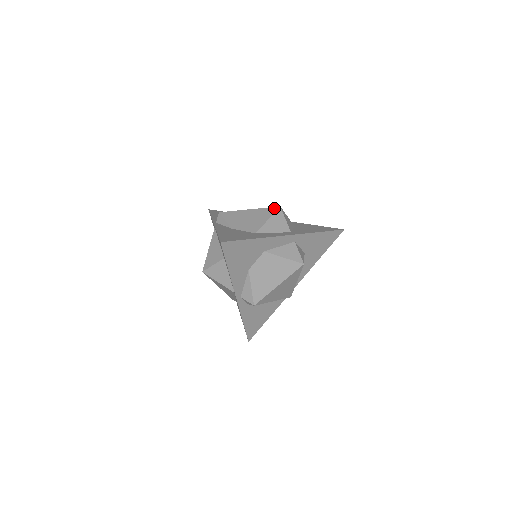
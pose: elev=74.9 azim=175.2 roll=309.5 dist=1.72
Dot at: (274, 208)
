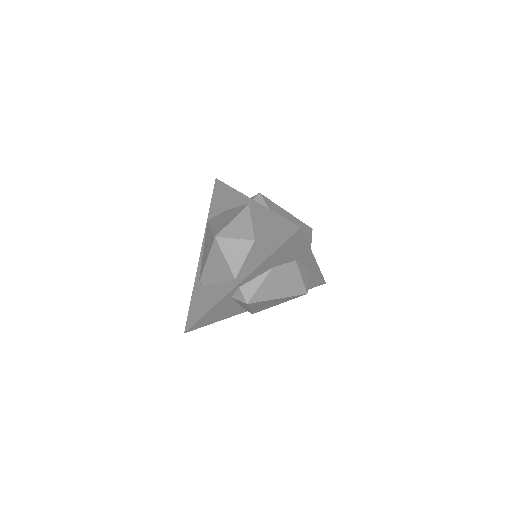
Dot at: (308, 226)
